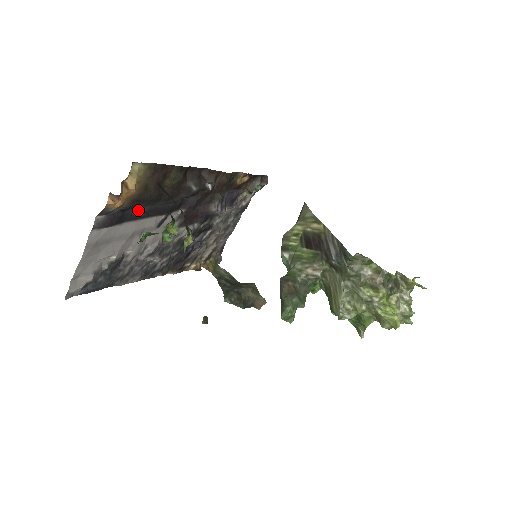
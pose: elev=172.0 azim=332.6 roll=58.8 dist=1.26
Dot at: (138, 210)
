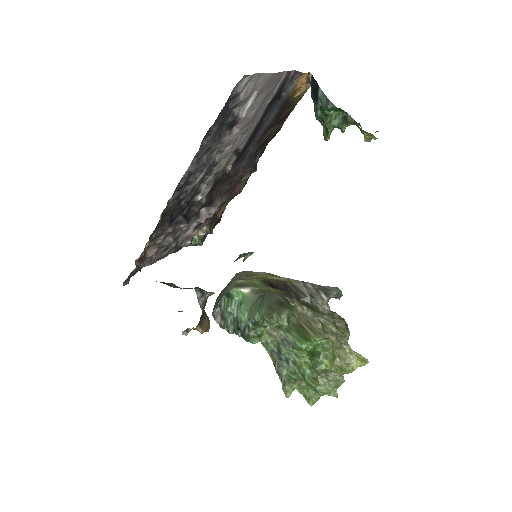
Dot at: (266, 114)
